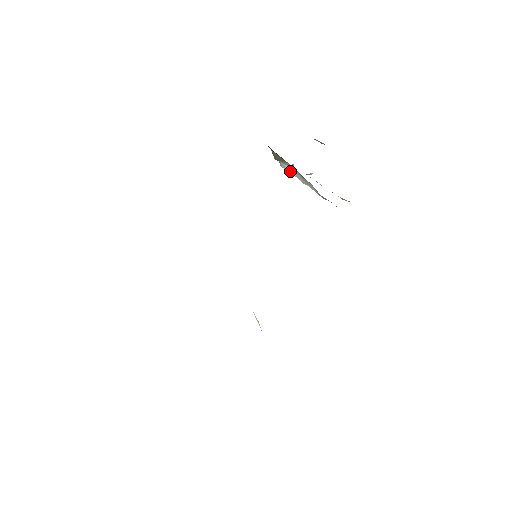
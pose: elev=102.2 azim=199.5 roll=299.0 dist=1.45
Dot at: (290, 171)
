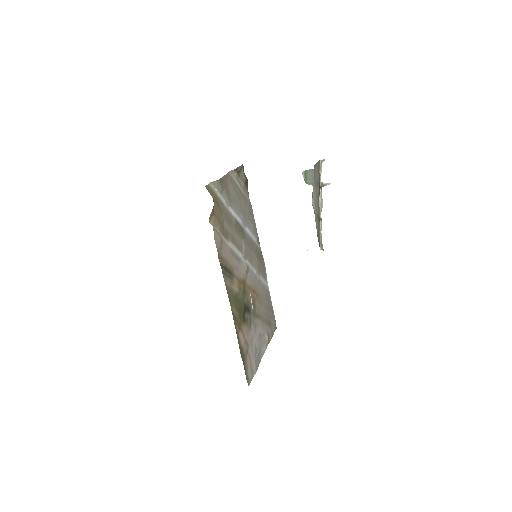
Dot at: occluded
